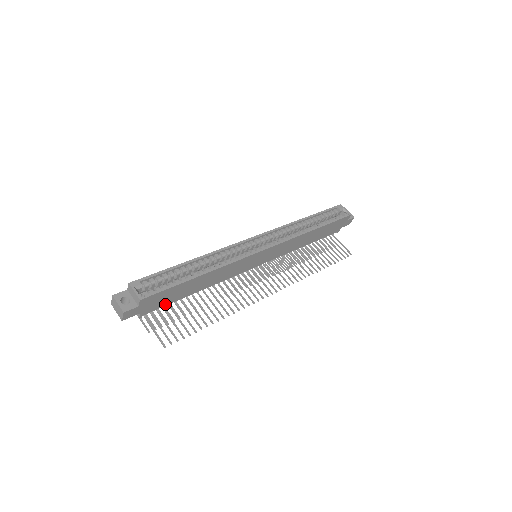
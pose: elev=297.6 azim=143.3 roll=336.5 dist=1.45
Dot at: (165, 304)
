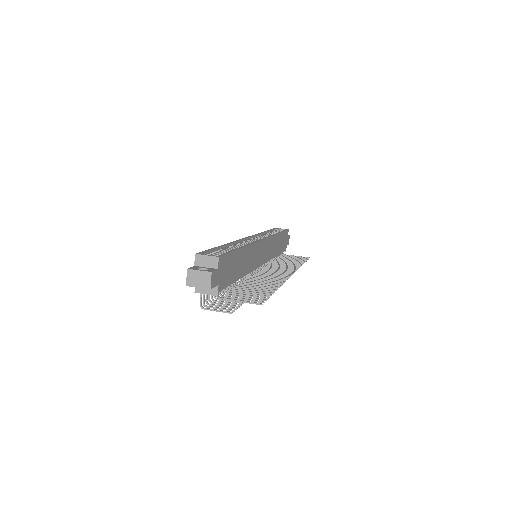
Dot at: (228, 283)
